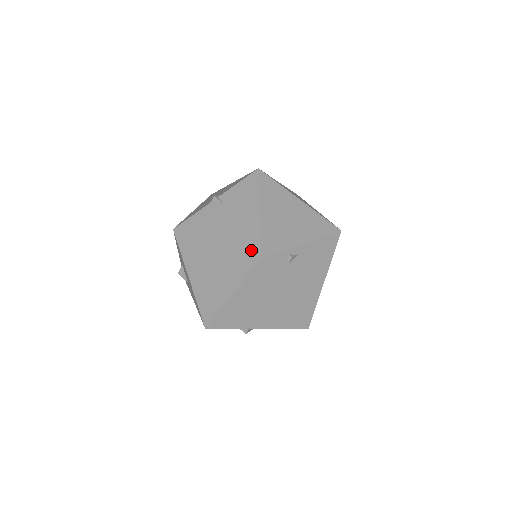
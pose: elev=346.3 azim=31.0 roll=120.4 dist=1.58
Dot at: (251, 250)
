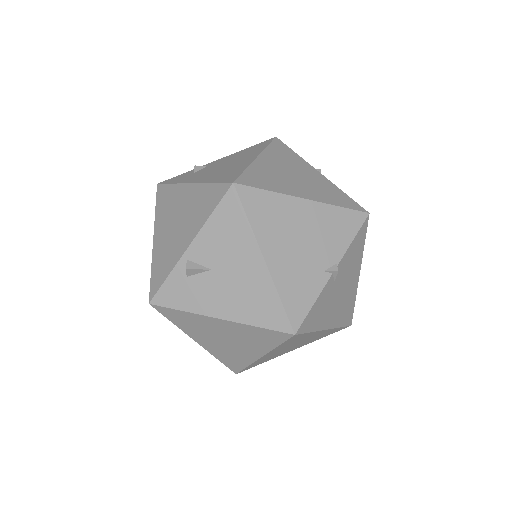
Dot at: occluded
